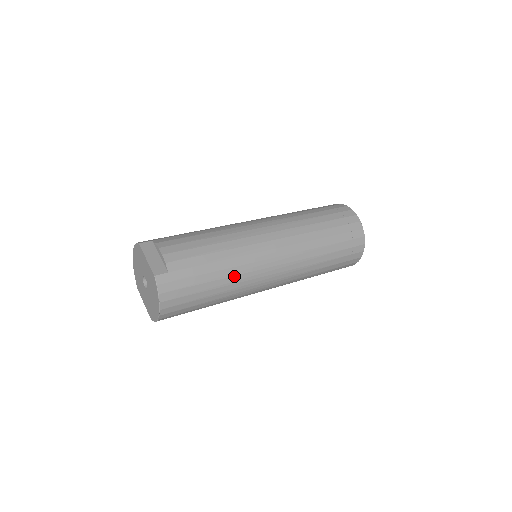
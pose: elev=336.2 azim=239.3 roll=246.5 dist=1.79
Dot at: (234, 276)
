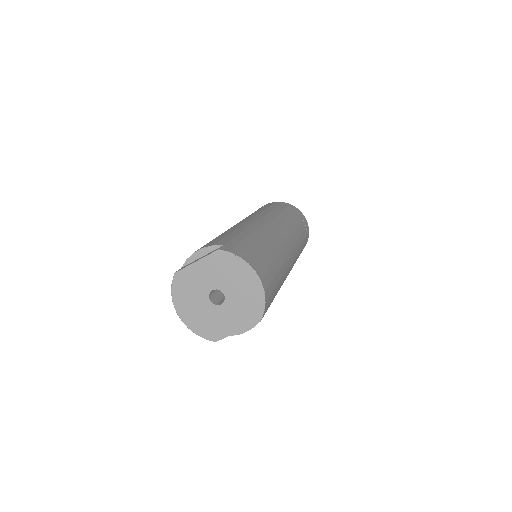
Dot at: (264, 236)
